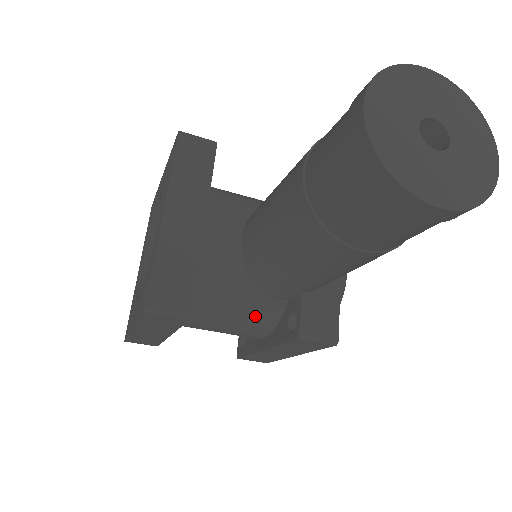
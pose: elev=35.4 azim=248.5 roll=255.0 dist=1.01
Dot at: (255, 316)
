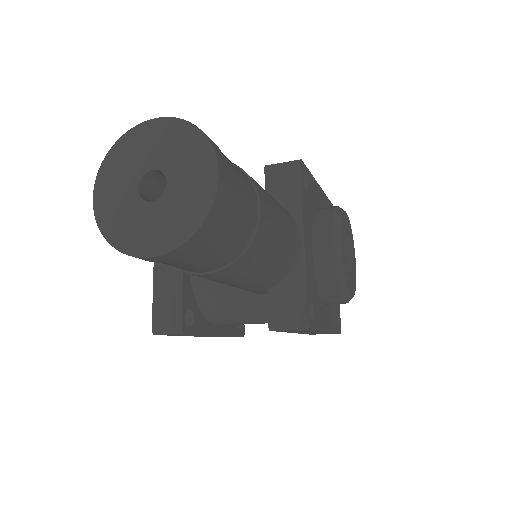
Dot at: (260, 311)
